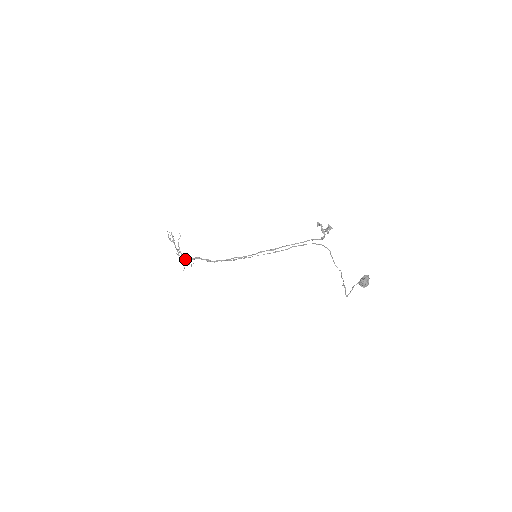
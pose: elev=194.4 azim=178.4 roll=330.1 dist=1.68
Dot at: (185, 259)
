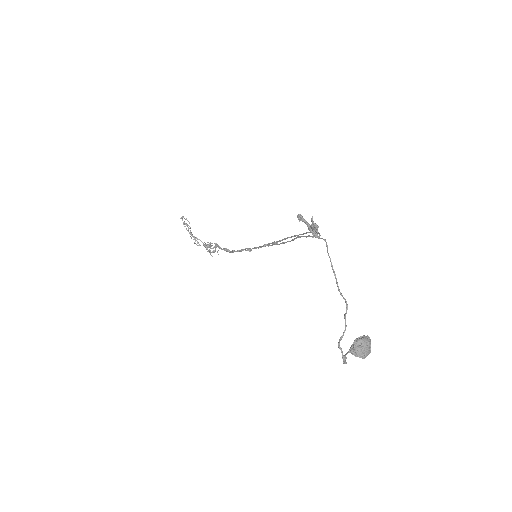
Dot at: (206, 249)
